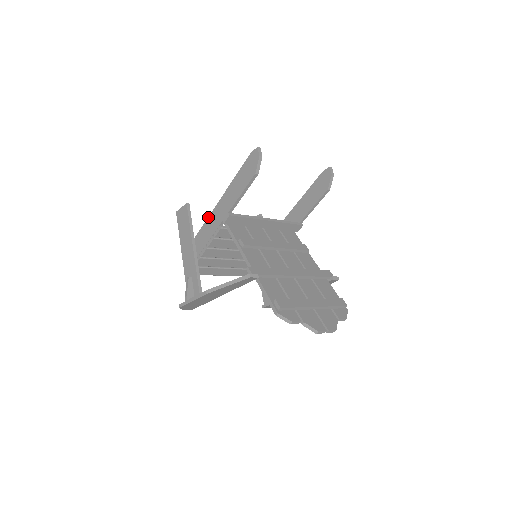
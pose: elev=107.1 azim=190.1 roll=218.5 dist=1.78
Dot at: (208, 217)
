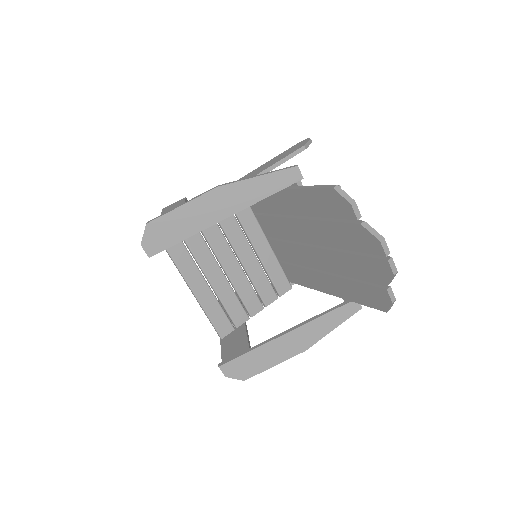
Dot at: occluded
